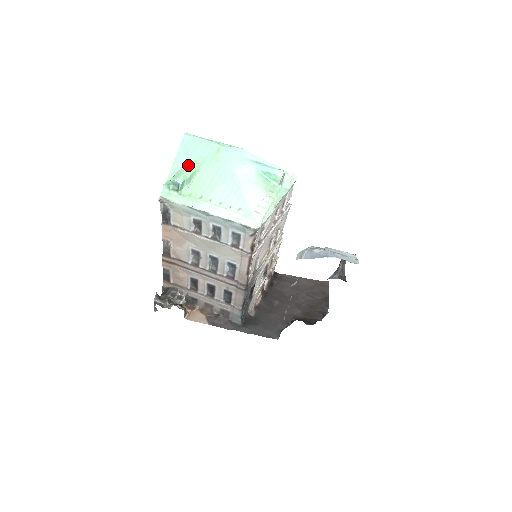
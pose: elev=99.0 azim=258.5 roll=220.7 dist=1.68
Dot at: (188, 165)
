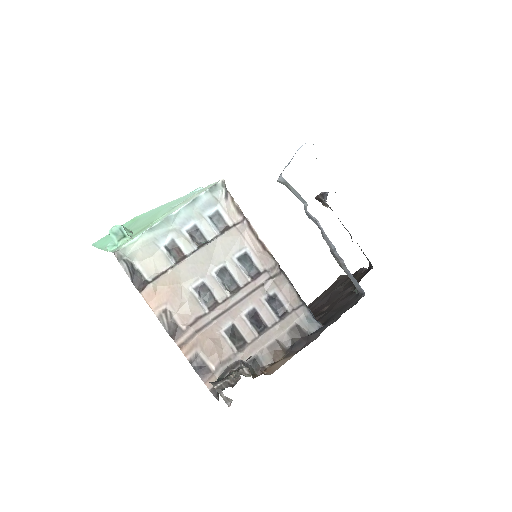
Dot at: occluded
